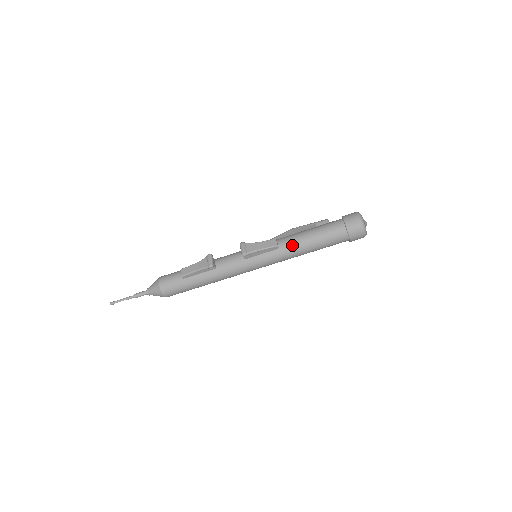
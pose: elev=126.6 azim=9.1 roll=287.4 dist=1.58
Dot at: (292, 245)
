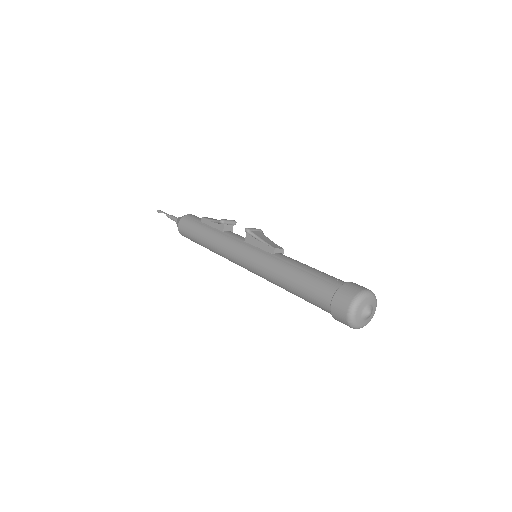
Dot at: (285, 260)
